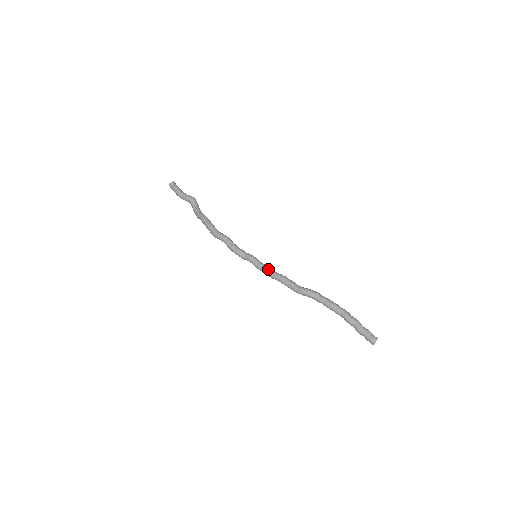
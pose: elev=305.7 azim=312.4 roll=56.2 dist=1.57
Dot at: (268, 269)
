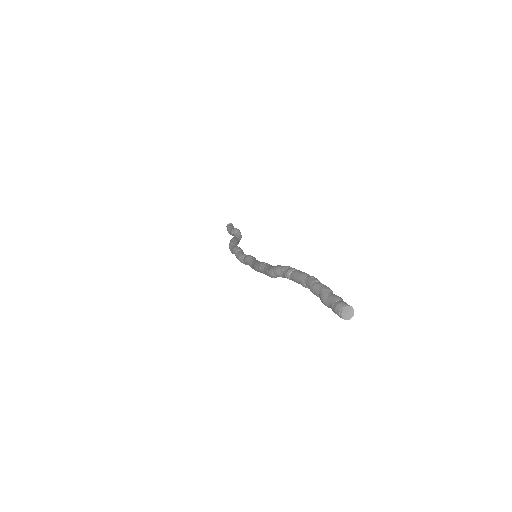
Dot at: (254, 262)
